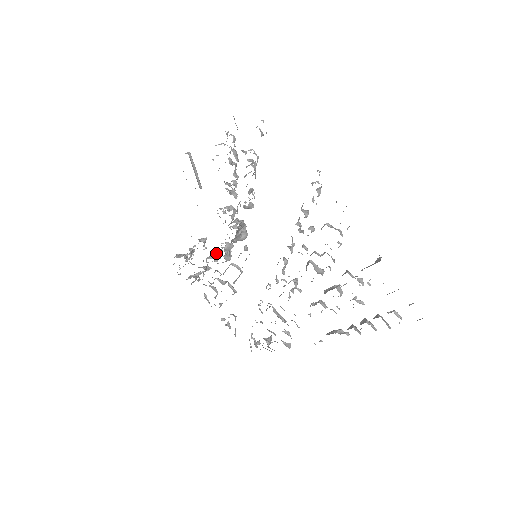
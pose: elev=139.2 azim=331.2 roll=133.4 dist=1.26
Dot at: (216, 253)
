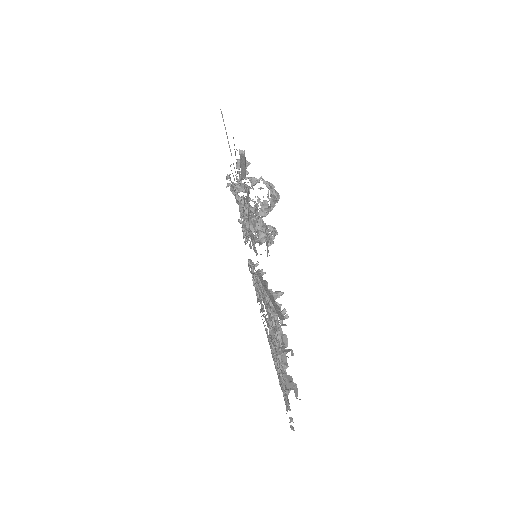
Dot at: (250, 206)
